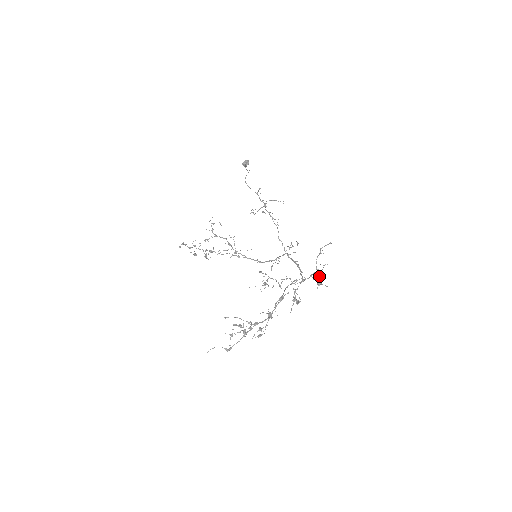
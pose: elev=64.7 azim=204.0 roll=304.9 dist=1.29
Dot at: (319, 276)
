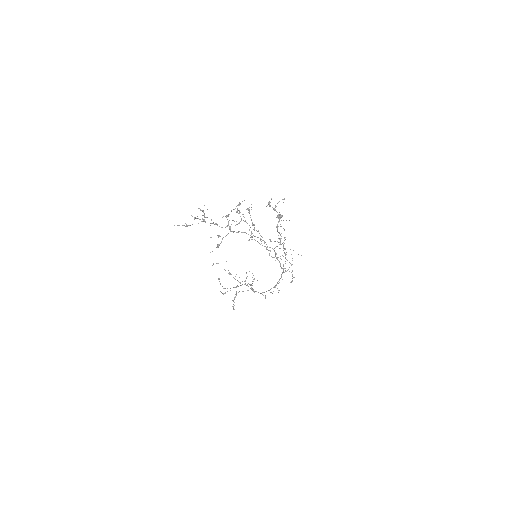
Dot at: (275, 209)
